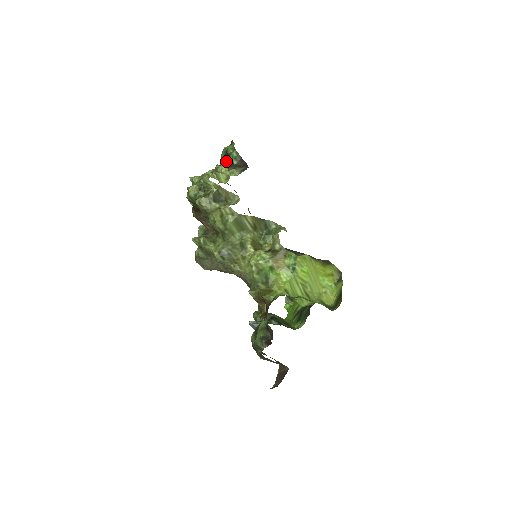
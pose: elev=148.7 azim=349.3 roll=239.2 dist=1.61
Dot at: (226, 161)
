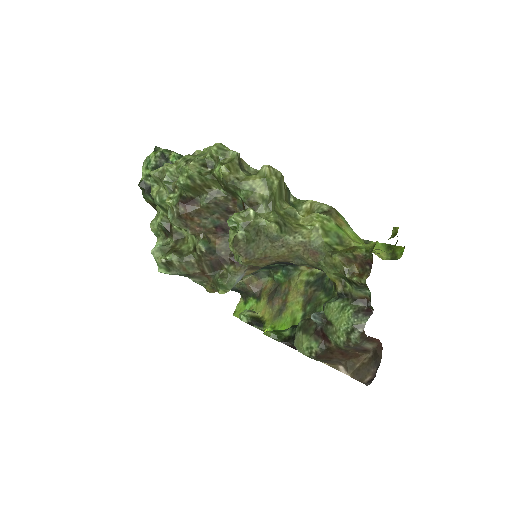
Dot at: occluded
